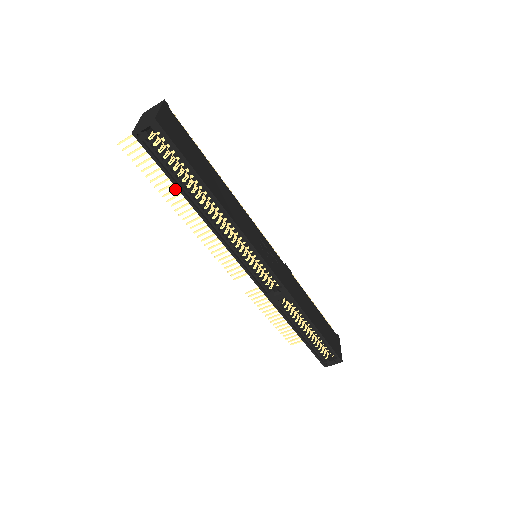
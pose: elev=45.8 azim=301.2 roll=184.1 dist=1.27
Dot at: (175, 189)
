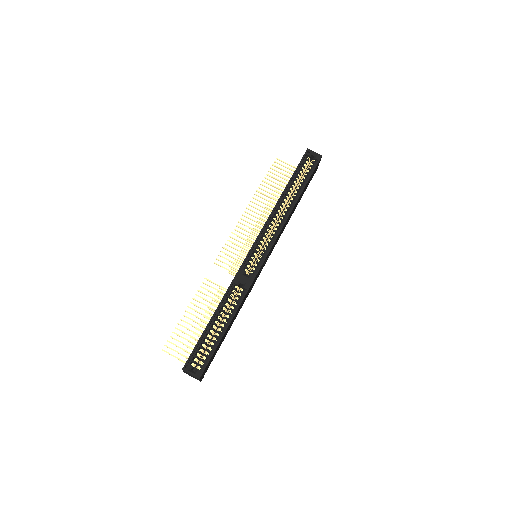
Dot at: (267, 195)
